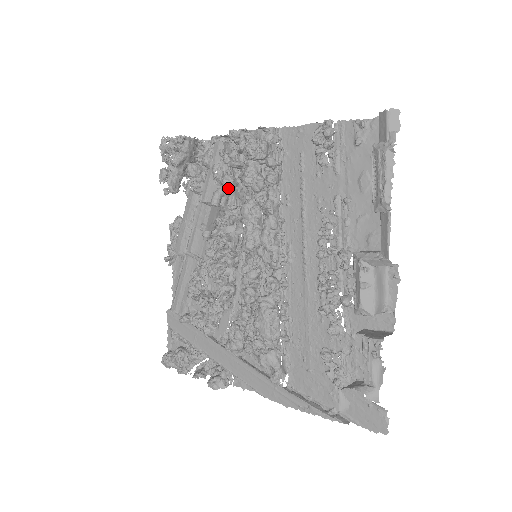
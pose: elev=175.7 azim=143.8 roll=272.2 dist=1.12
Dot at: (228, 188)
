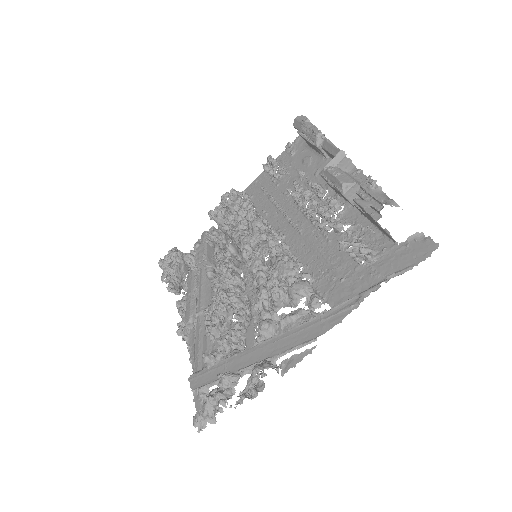
Dot at: occluded
